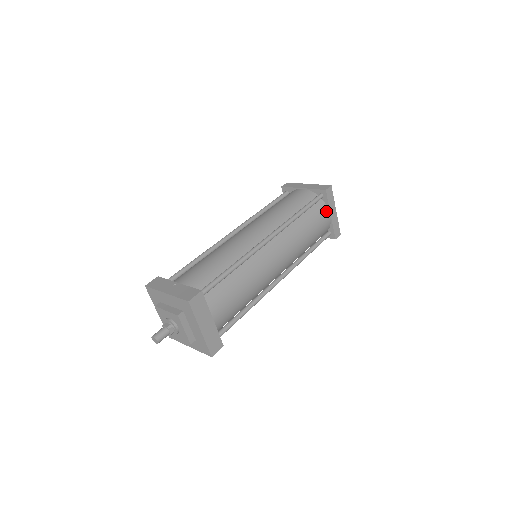
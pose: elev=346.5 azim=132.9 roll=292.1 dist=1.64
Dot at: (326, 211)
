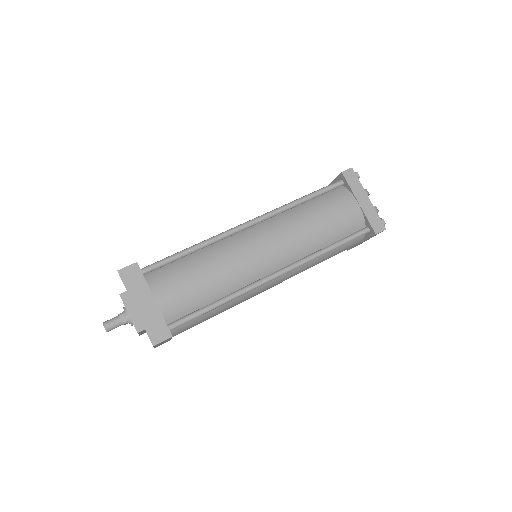
Dot at: (349, 198)
